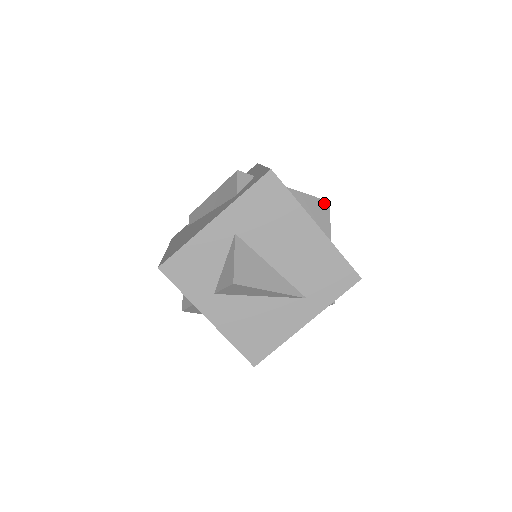
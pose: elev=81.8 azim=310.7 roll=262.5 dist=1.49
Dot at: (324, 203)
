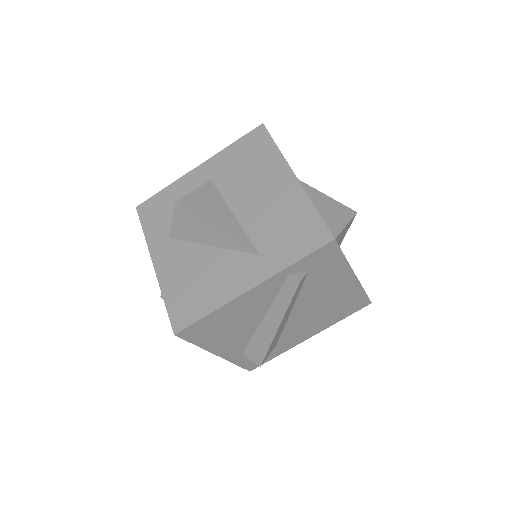
Dot at: (348, 210)
